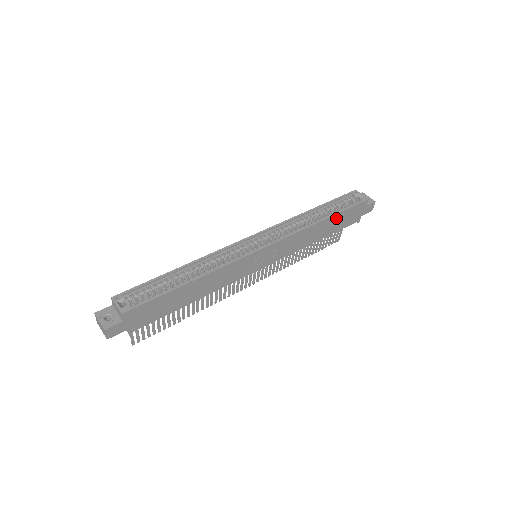
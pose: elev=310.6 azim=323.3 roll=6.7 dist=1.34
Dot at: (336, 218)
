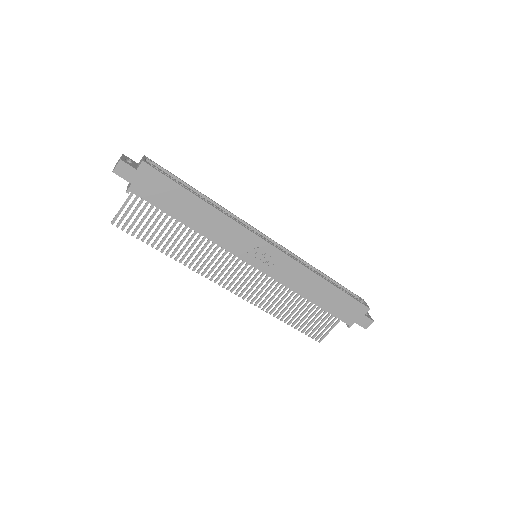
Dot at: (336, 294)
